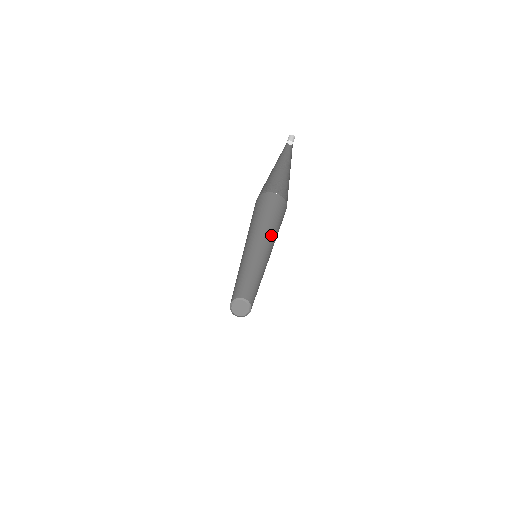
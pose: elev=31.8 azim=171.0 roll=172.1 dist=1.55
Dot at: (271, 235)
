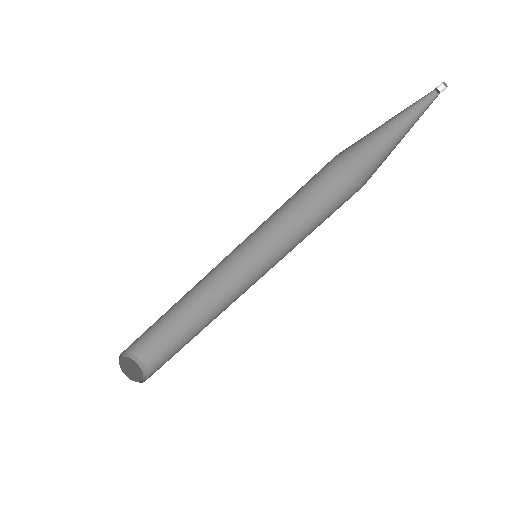
Dot at: (294, 236)
